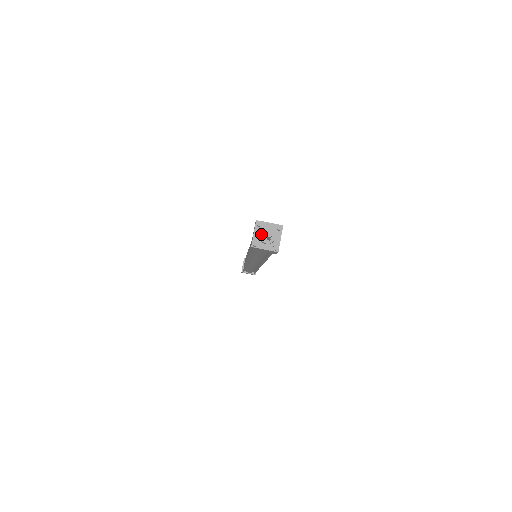
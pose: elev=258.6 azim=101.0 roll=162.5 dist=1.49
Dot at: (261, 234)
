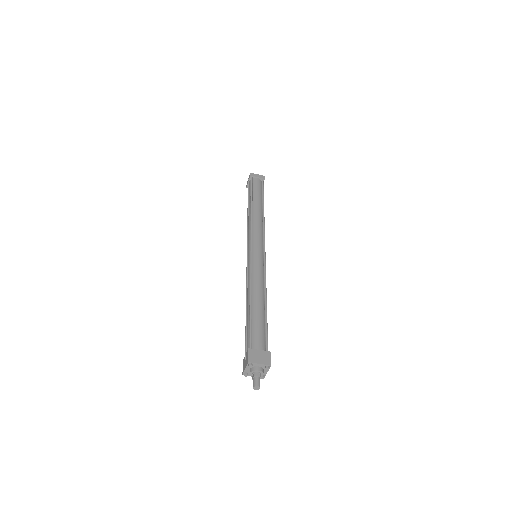
Dot at: (251, 374)
